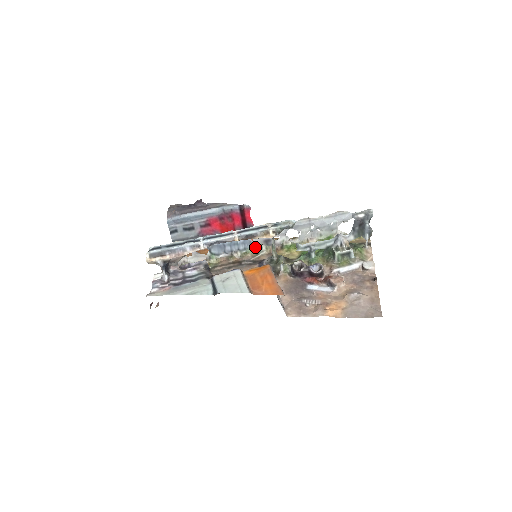
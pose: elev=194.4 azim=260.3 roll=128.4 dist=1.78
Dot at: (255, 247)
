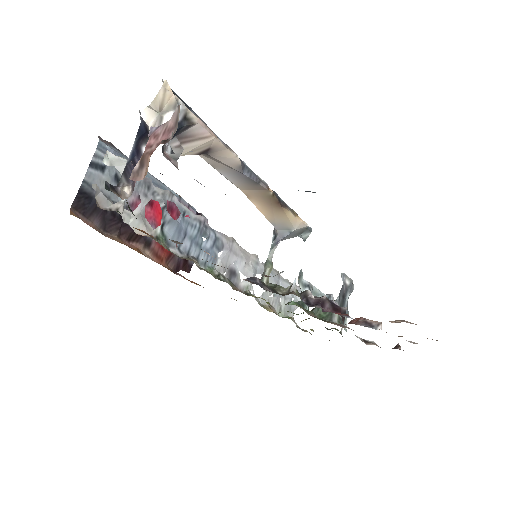
Dot at: (216, 271)
